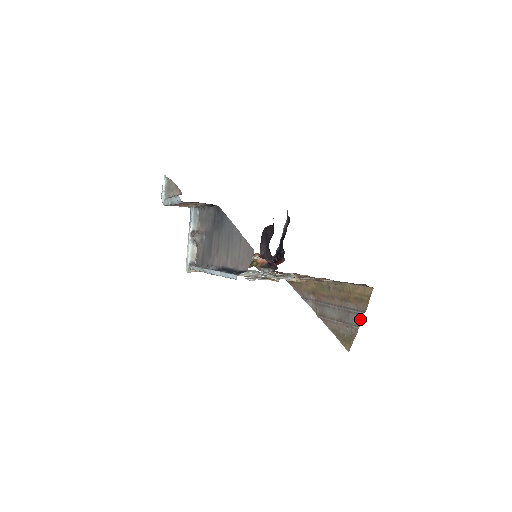
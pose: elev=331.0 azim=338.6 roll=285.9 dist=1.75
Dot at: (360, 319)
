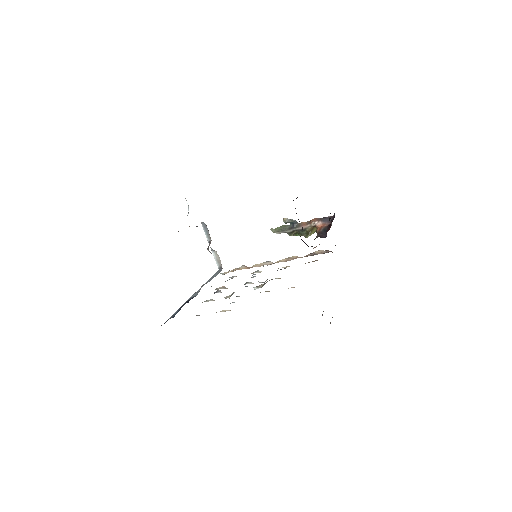
Dot at: occluded
